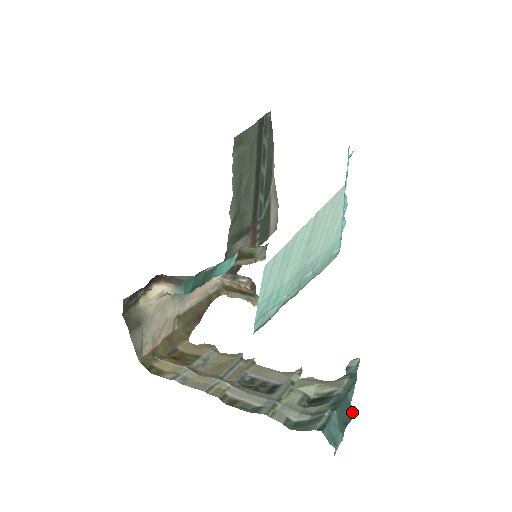
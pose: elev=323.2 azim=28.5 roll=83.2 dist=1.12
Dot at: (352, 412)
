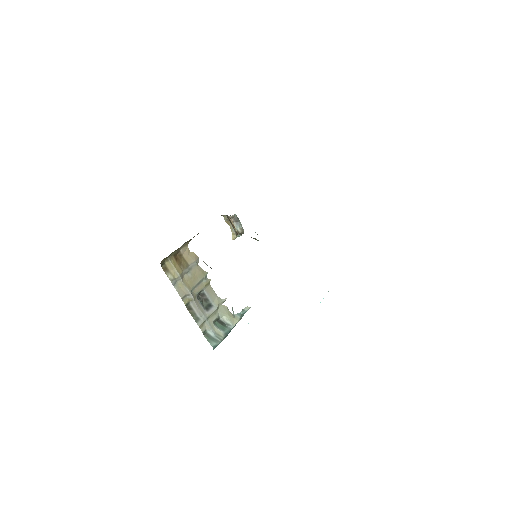
Dot at: occluded
